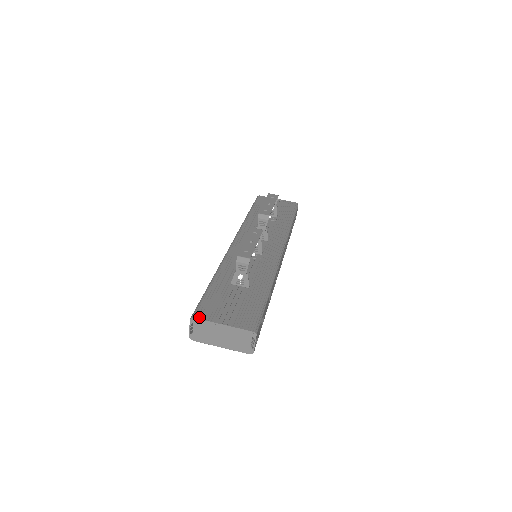
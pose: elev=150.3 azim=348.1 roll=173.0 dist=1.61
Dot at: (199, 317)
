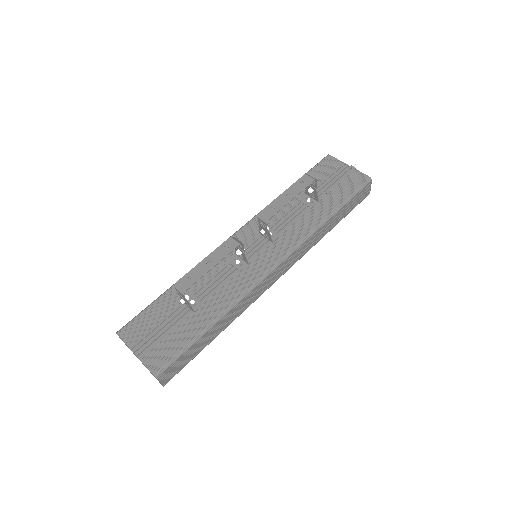
Dot at: (121, 335)
